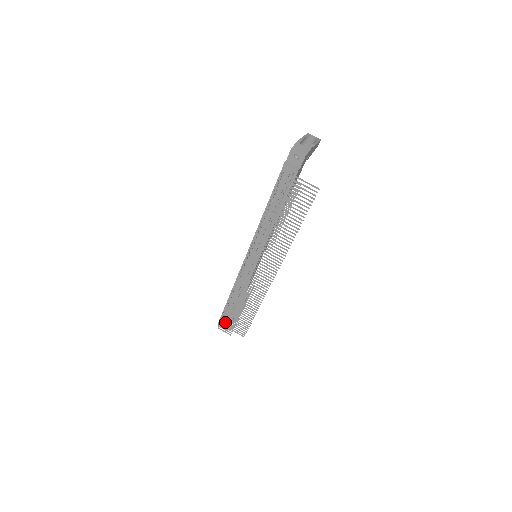
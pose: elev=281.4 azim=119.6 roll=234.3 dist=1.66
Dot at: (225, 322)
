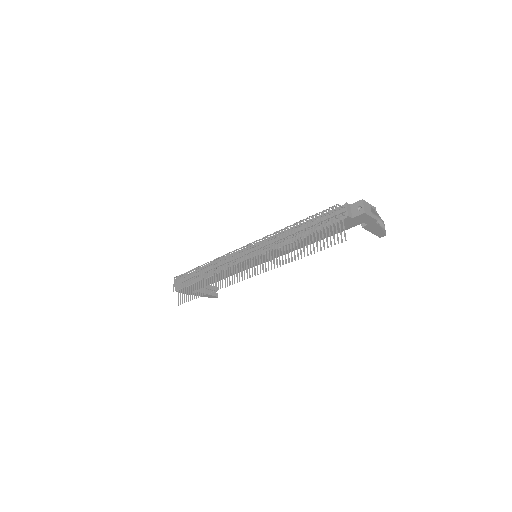
Dot at: occluded
